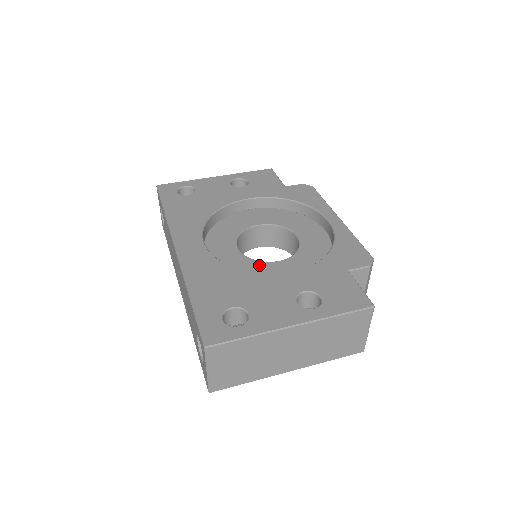
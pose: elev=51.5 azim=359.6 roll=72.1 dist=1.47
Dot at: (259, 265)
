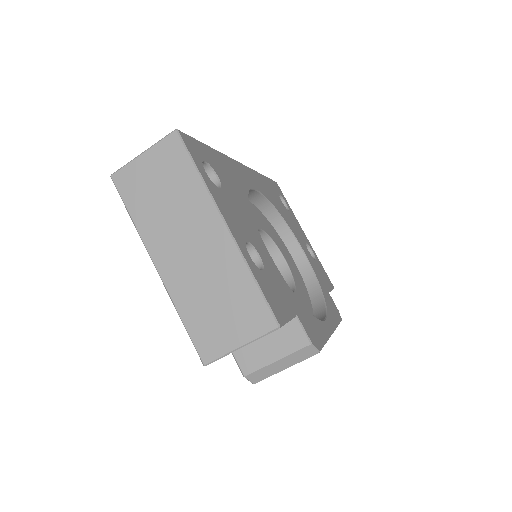
Dot at: occluded
